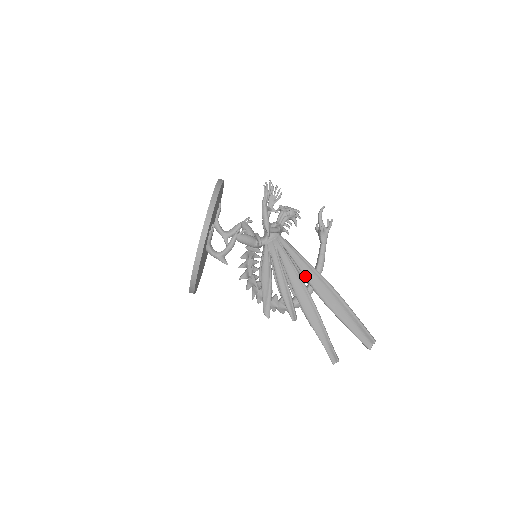
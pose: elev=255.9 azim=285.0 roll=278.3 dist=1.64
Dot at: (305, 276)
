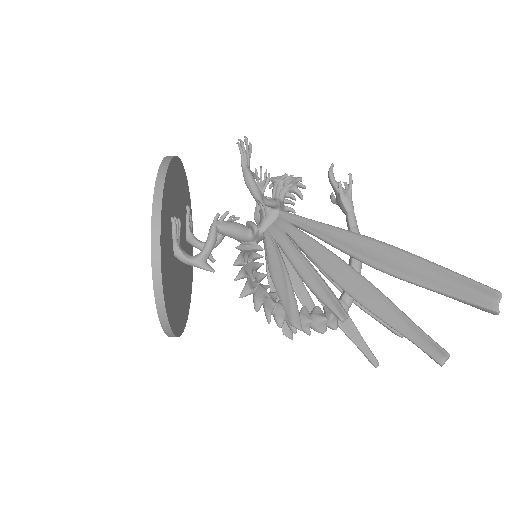
Dot at: (338, 246)
